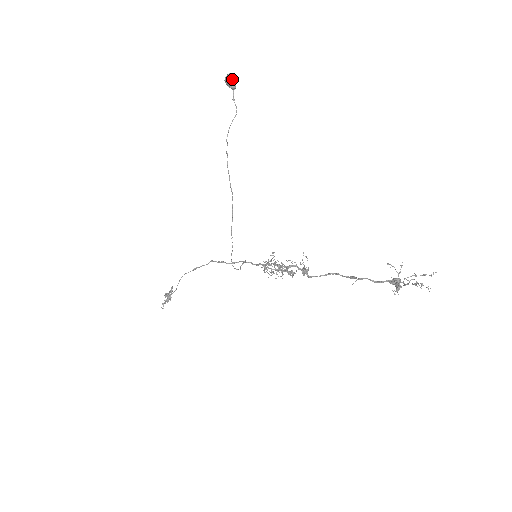
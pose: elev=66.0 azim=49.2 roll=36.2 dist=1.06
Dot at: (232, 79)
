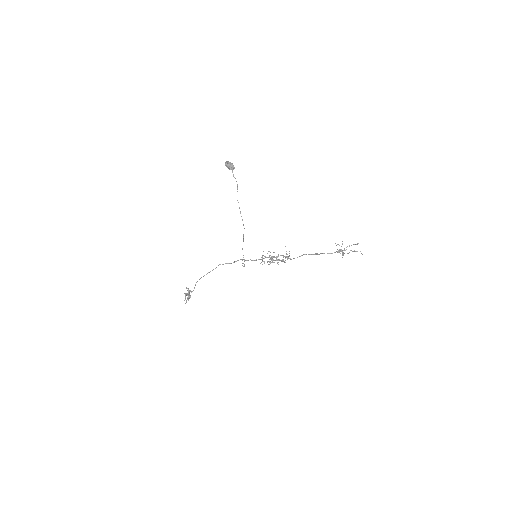
Dot at: (232, 166)
